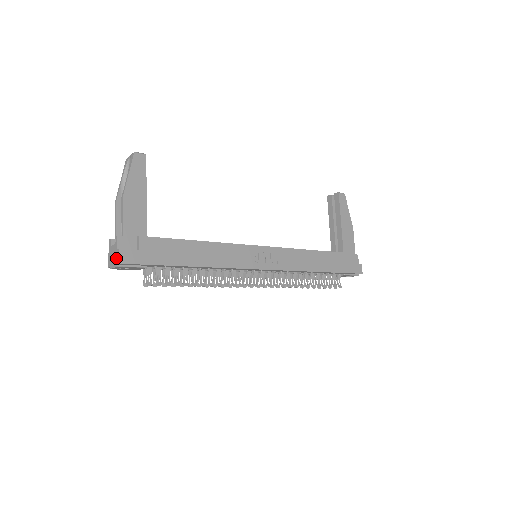
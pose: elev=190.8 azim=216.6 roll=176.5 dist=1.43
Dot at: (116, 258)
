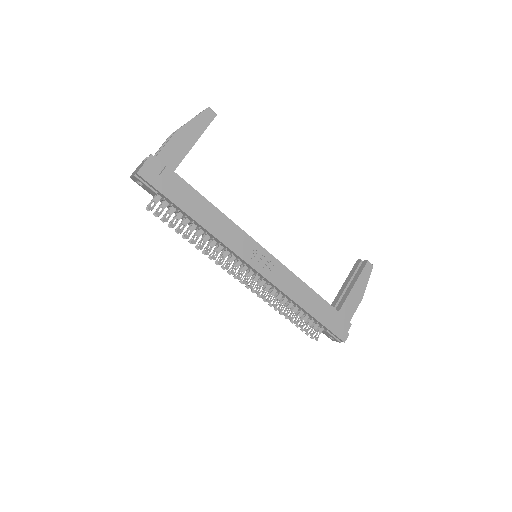
Dot at: (138, 169)
